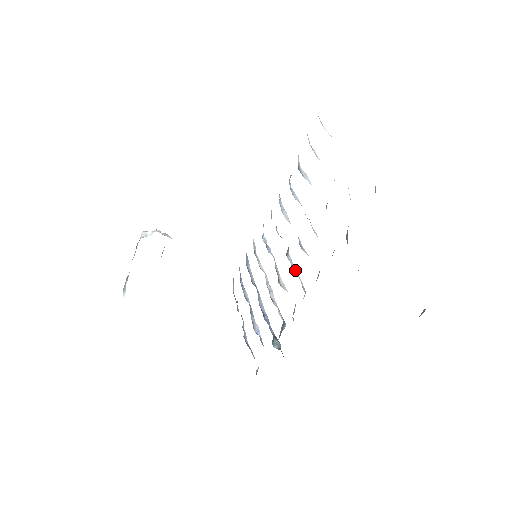
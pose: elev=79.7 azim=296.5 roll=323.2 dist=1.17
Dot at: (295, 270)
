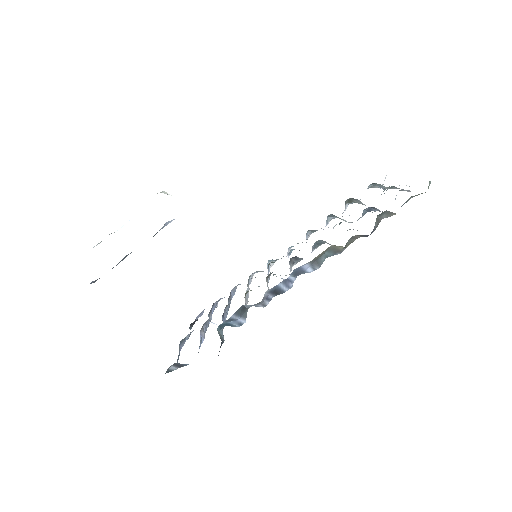
Dot at: occluded
